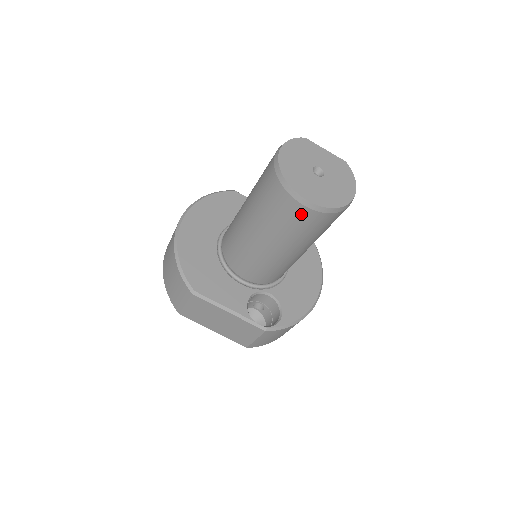
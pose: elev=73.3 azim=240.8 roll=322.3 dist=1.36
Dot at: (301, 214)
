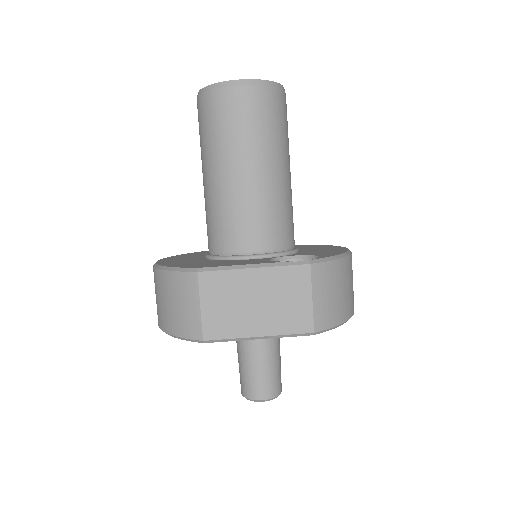
Dot at: (244, 99)
